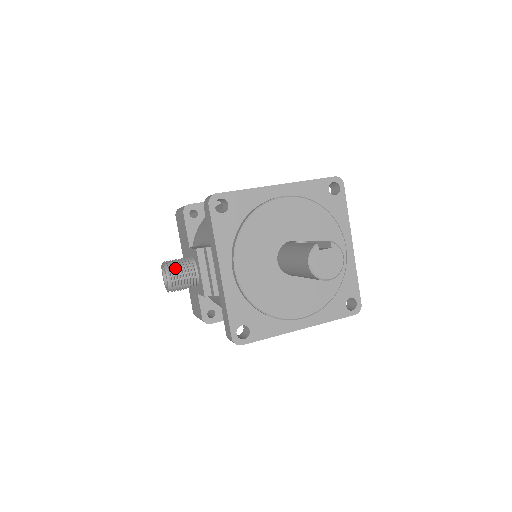
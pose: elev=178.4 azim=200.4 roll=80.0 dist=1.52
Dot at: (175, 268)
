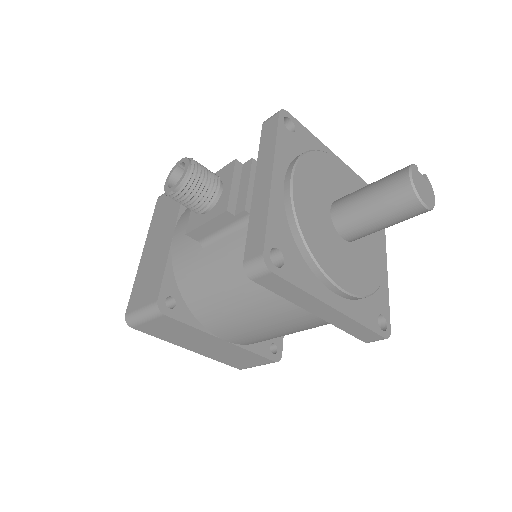
Dot at: (200, 166)
